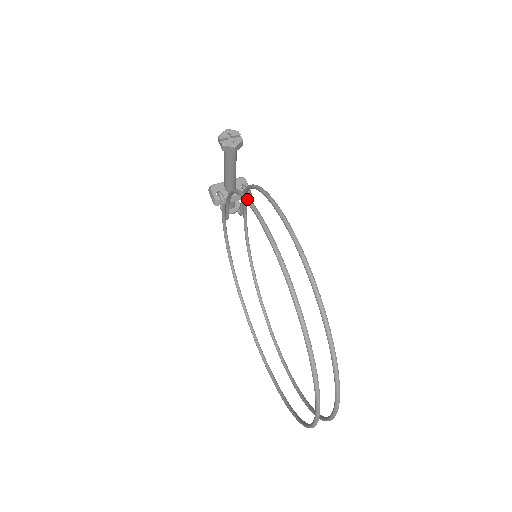
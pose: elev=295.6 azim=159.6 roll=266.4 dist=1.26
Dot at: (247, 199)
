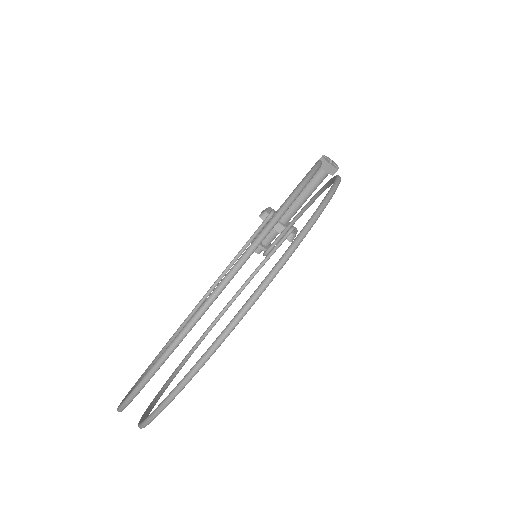
Dot at: occluded
